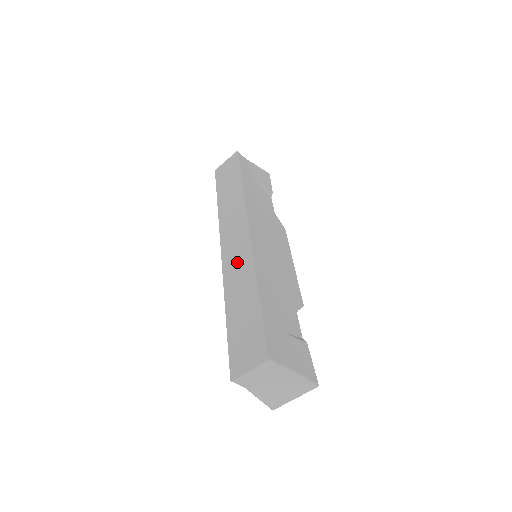
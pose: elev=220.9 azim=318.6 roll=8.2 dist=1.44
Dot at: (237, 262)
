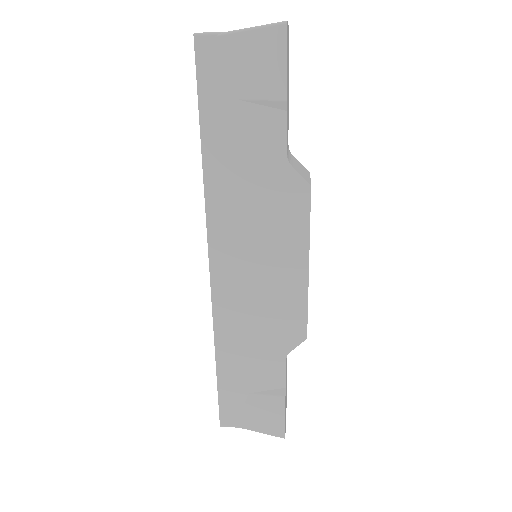
Dot at: occluded
